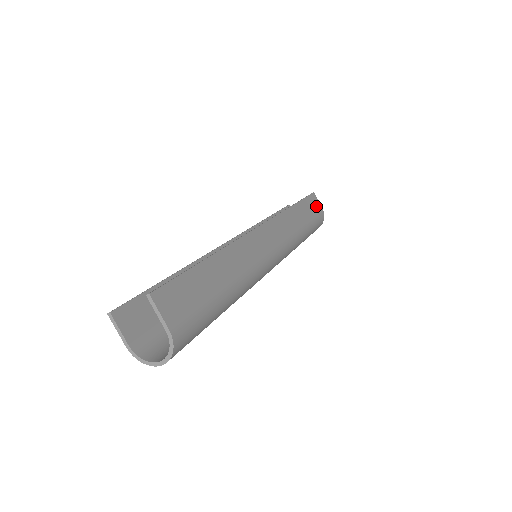
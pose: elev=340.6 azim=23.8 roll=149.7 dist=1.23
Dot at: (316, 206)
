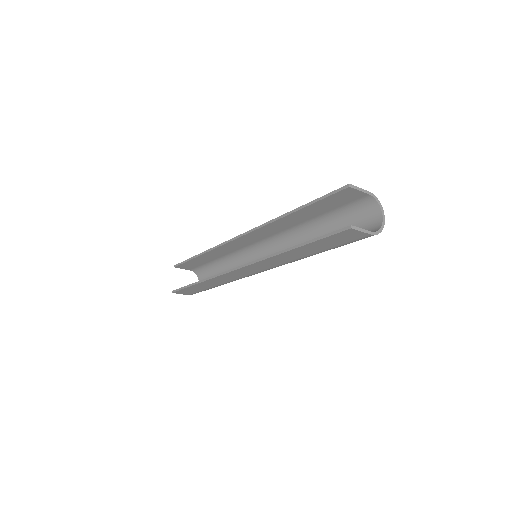
Dot at: occluded
